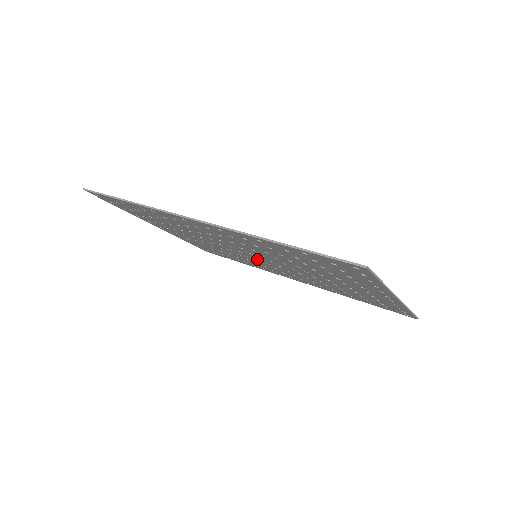
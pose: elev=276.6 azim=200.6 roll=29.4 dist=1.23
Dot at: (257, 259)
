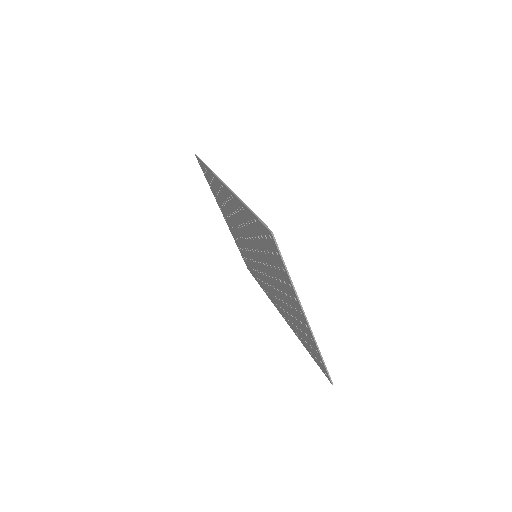
Dot at: (258, 264)
